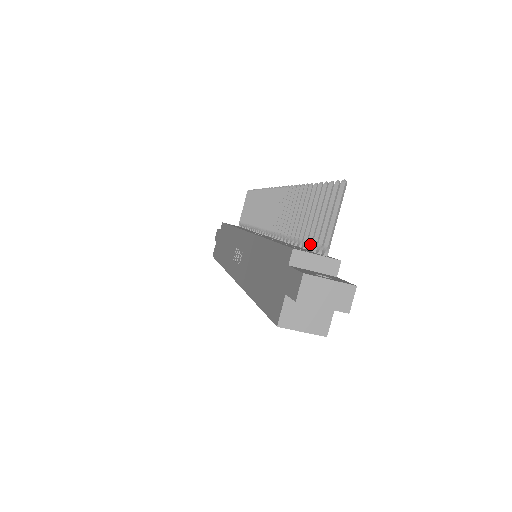
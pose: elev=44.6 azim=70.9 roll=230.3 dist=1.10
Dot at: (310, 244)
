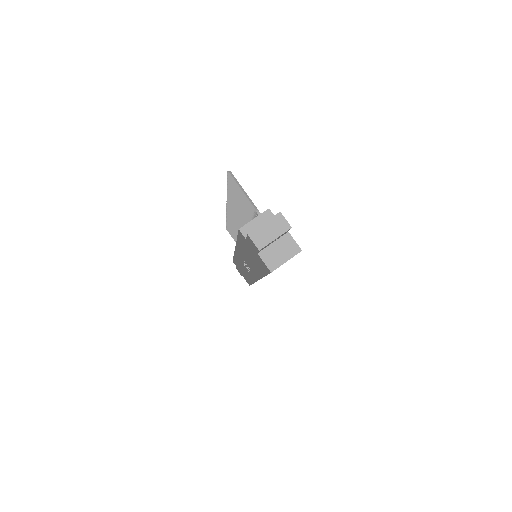
Dot at: occluded
